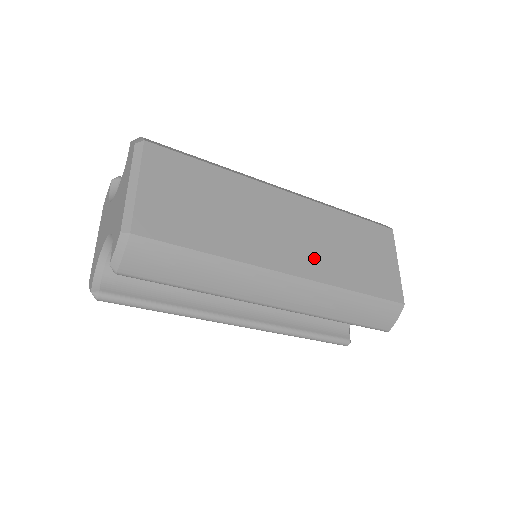
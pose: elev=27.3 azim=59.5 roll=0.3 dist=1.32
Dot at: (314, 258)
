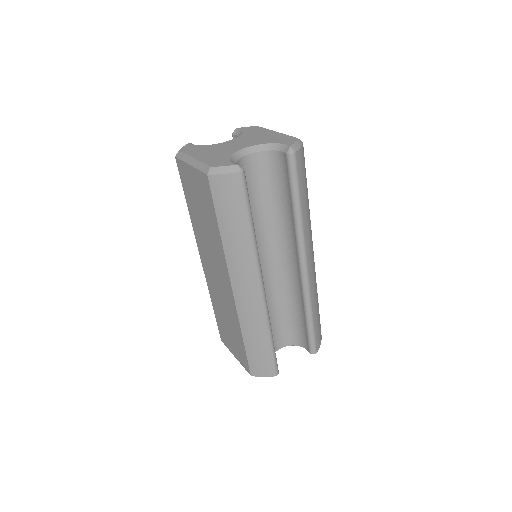
Dot at: occluded
